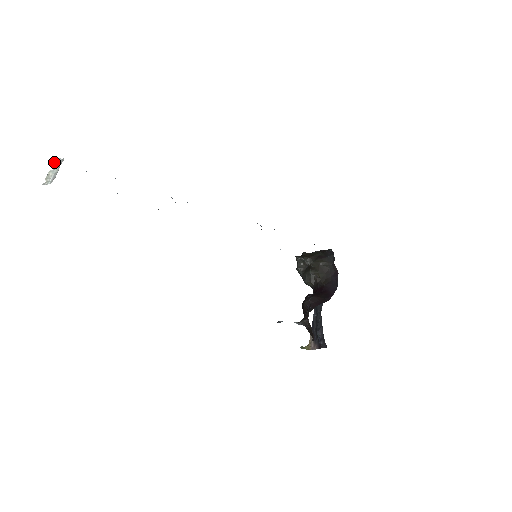
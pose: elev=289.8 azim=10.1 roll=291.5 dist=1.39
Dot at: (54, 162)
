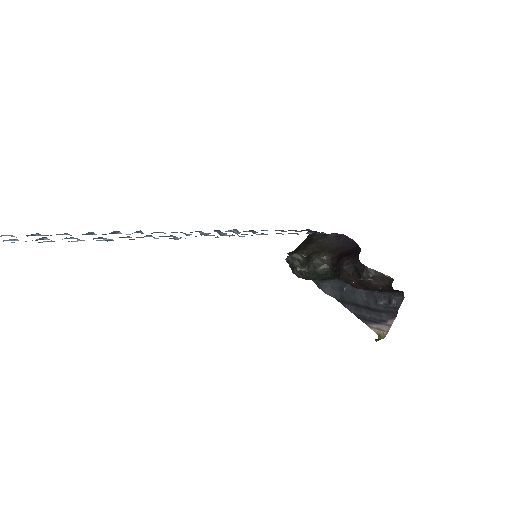
Dot at: out of frame
